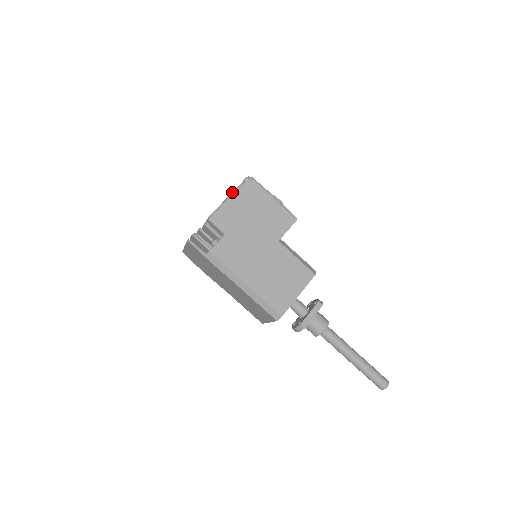
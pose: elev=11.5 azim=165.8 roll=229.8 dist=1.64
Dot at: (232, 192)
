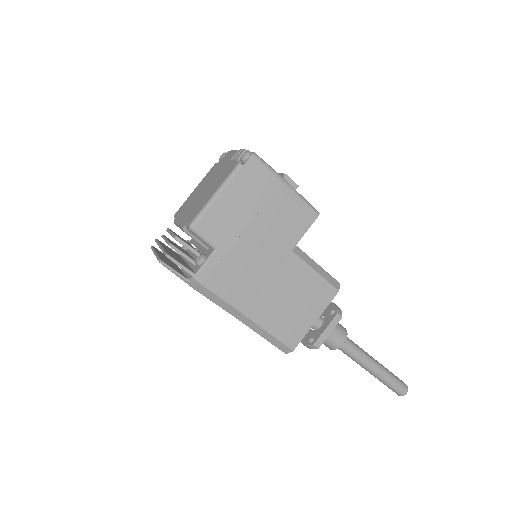
Dot at: (224, 181)
